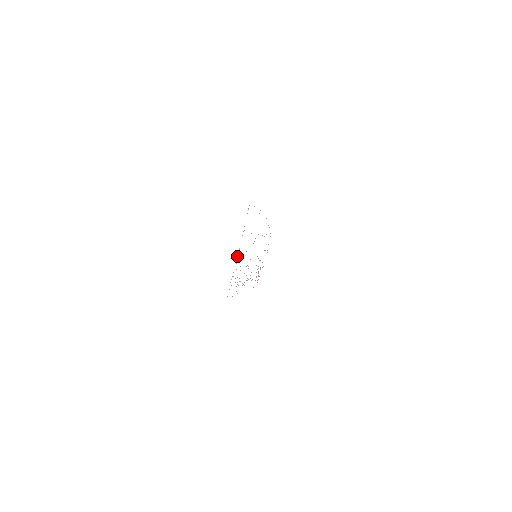
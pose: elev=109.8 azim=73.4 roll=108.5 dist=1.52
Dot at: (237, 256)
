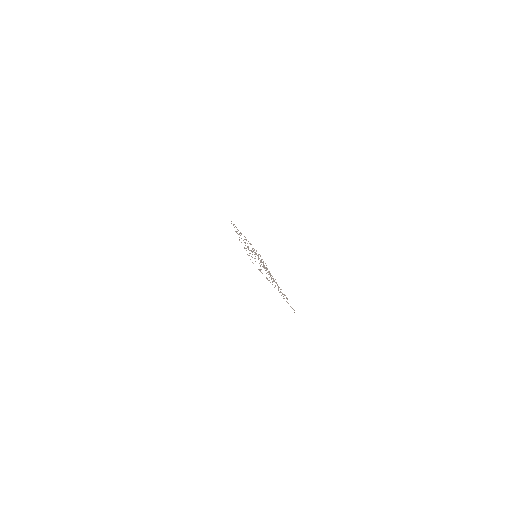
Dot at: occluded
